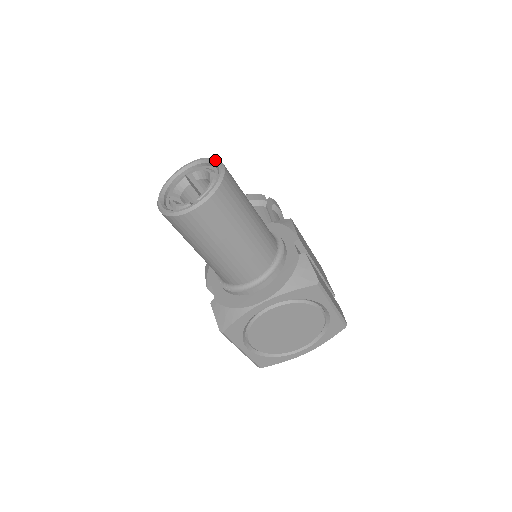
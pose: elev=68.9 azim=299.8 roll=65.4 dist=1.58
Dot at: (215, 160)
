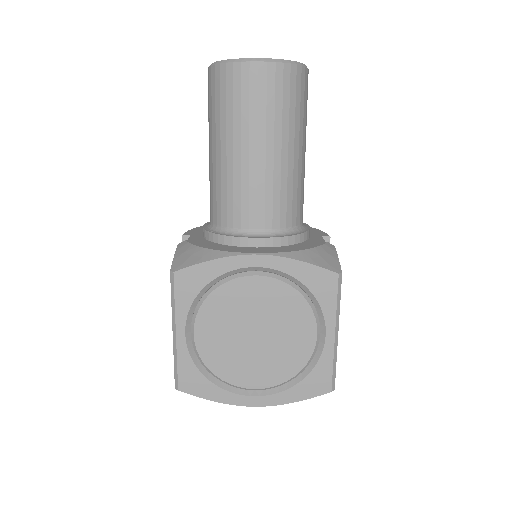
Dot at: occluded
